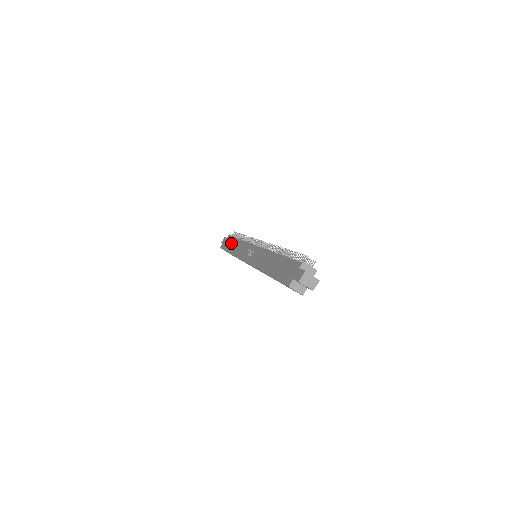
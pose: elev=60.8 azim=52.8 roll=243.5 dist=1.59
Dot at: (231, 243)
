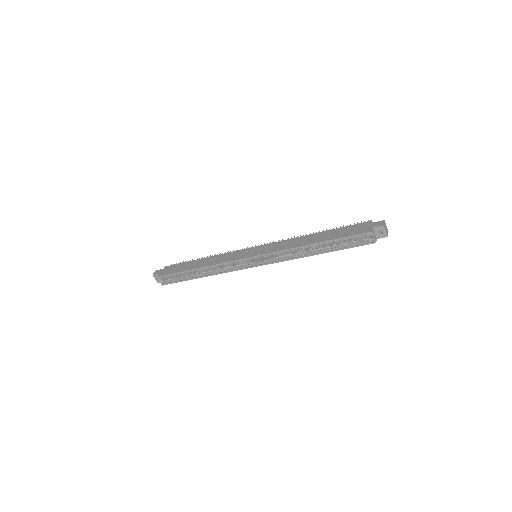
Dot at: (187, 265)
